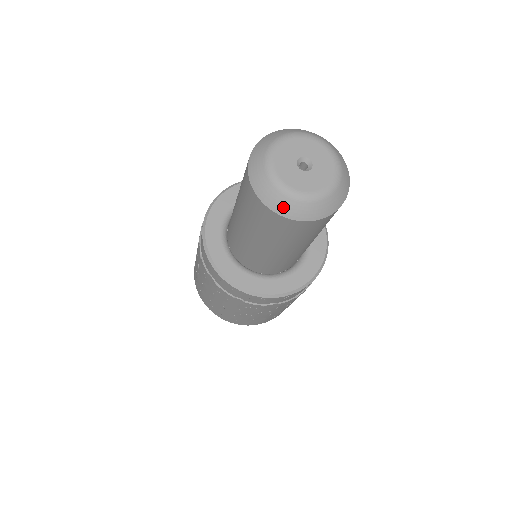
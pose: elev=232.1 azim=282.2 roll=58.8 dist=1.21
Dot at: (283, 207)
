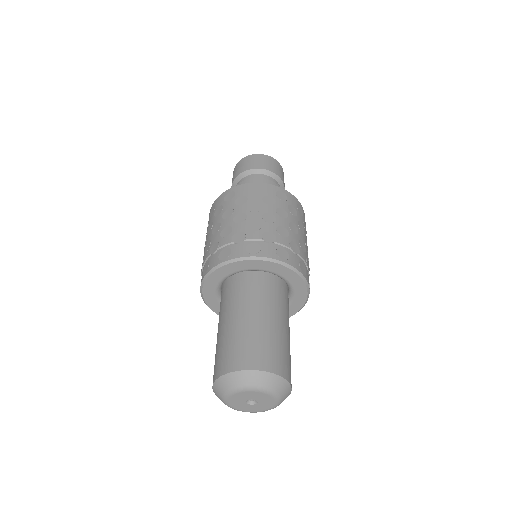
Dot at: occluded
